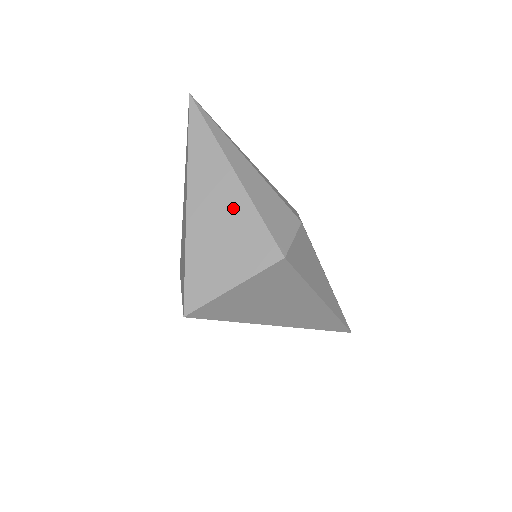
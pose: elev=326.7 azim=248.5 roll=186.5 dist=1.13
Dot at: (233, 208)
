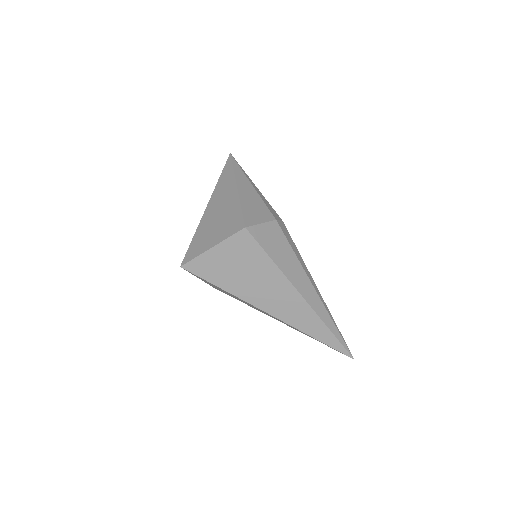
Dot at: (229, 205)
